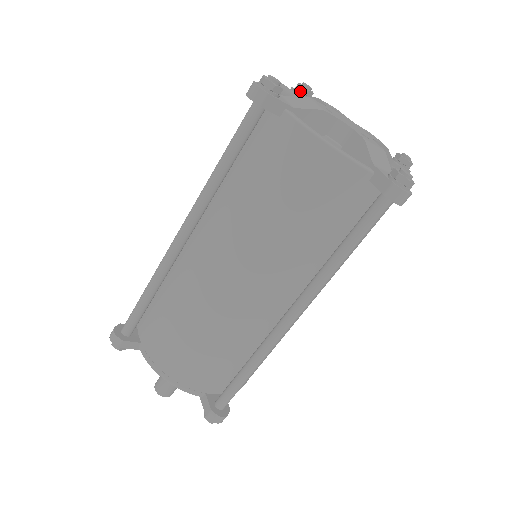
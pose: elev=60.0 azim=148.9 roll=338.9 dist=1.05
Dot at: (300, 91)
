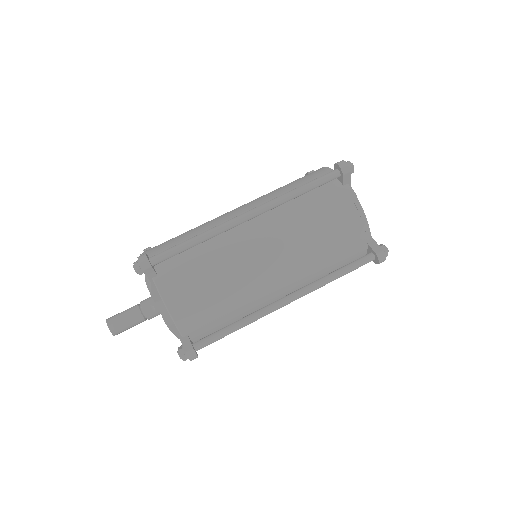
Dot at: occluded
